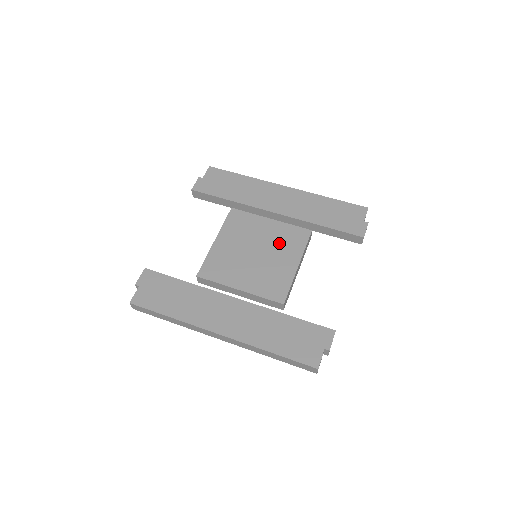
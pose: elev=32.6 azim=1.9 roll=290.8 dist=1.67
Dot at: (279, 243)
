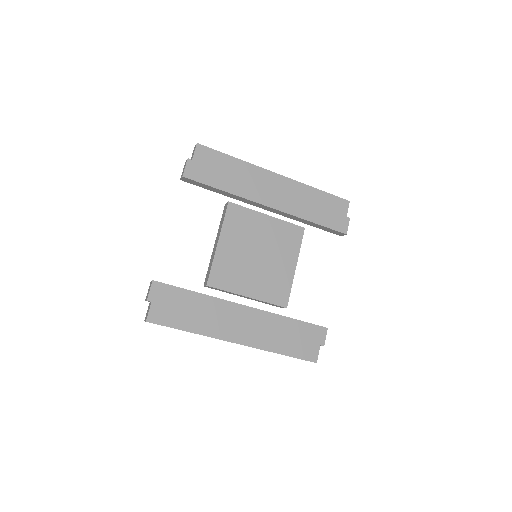
Dot at: (278, 244)
